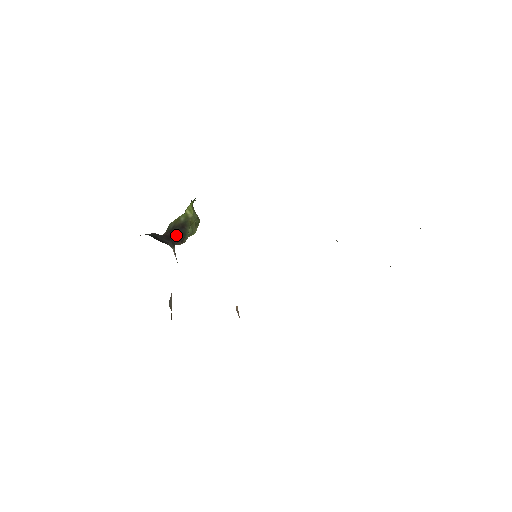
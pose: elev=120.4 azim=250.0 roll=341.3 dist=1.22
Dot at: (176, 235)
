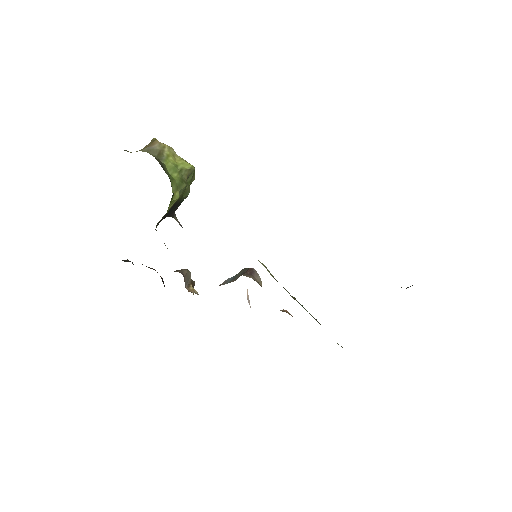
Dot at: (171, 211)
